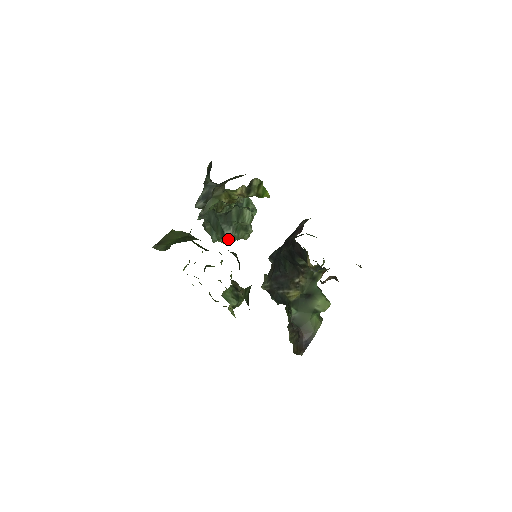
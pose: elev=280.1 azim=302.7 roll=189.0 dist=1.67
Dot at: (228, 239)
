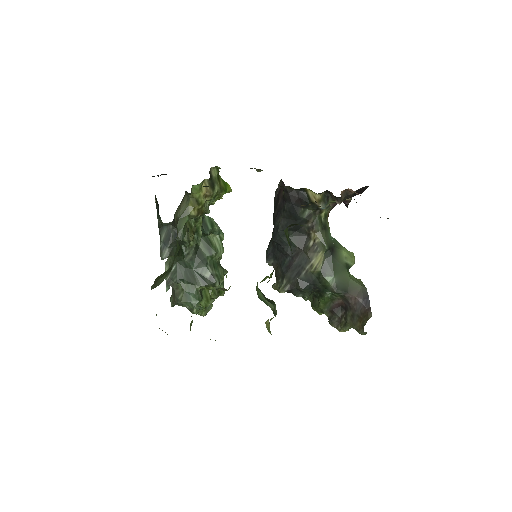
Dot at: (212, 281)
